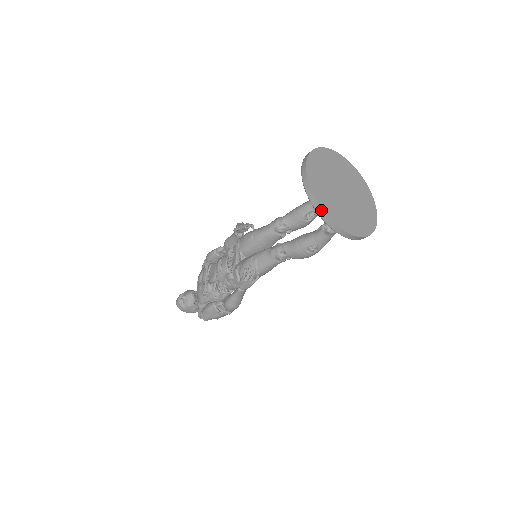
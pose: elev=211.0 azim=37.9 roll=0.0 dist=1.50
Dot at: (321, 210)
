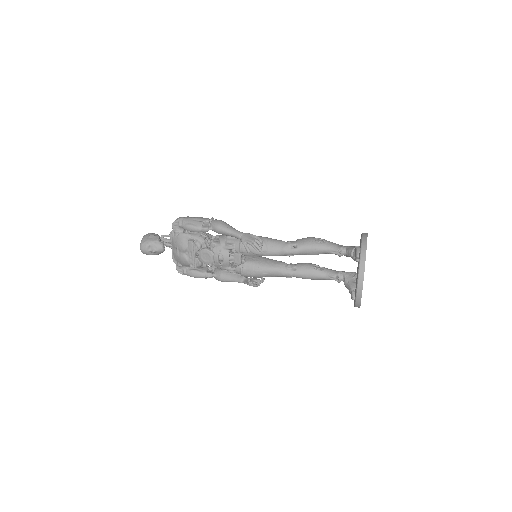
Dot at: (359, 307)
